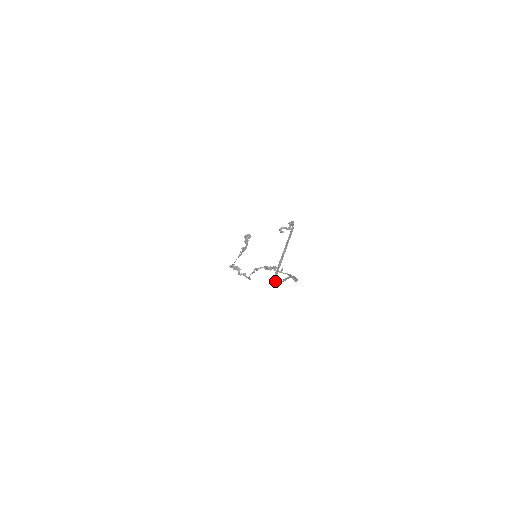
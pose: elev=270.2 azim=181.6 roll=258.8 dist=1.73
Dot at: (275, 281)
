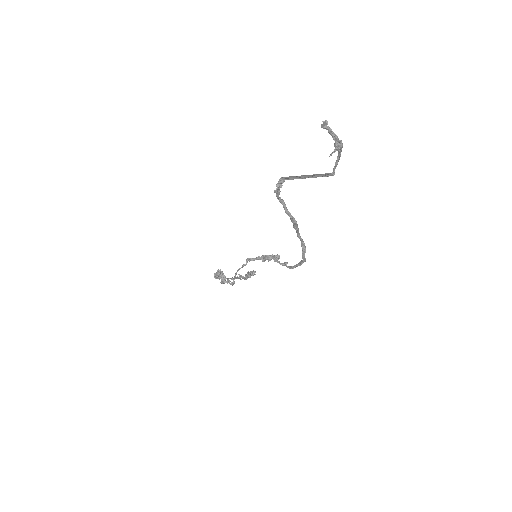
Dot at: (283, 182)
